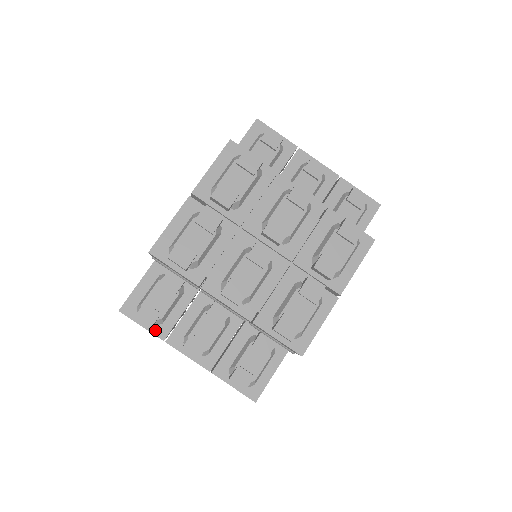
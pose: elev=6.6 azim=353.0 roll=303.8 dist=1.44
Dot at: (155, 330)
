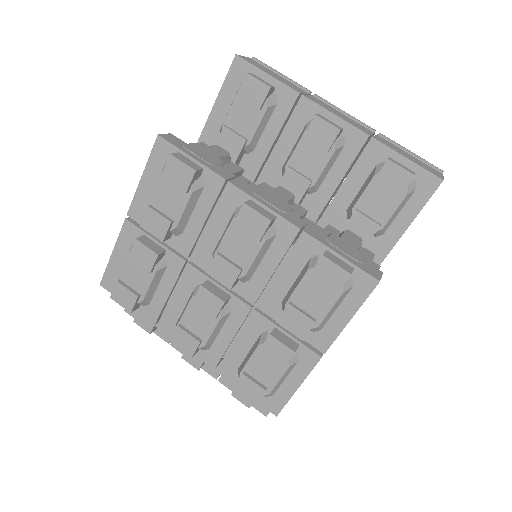
Dot at: (159, 332)
